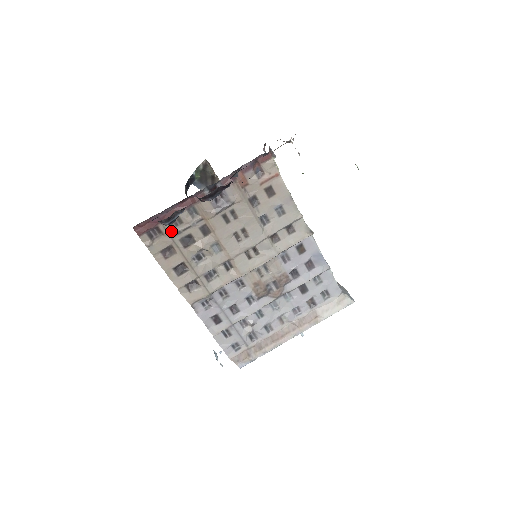
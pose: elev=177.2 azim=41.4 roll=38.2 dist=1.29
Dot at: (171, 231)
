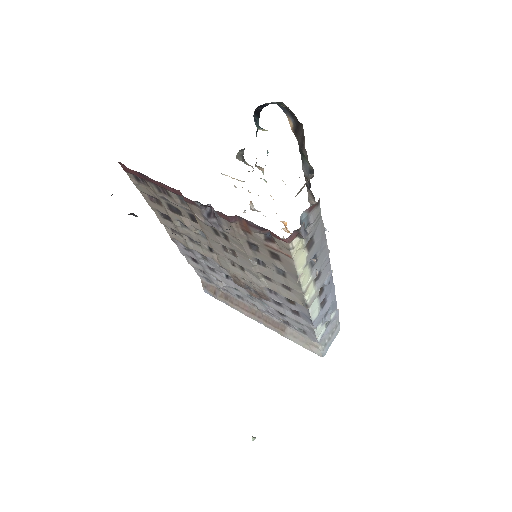
Dot at: (158, 192)
